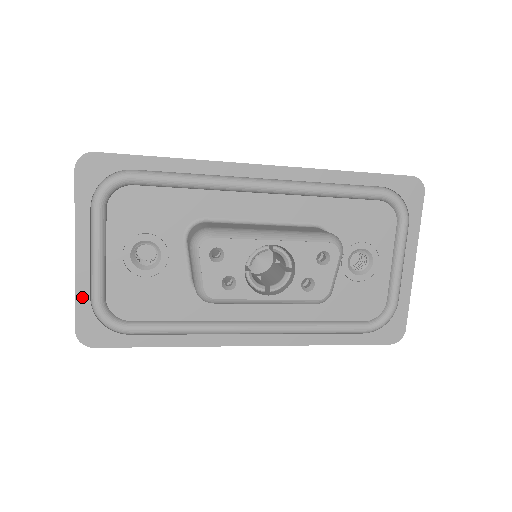
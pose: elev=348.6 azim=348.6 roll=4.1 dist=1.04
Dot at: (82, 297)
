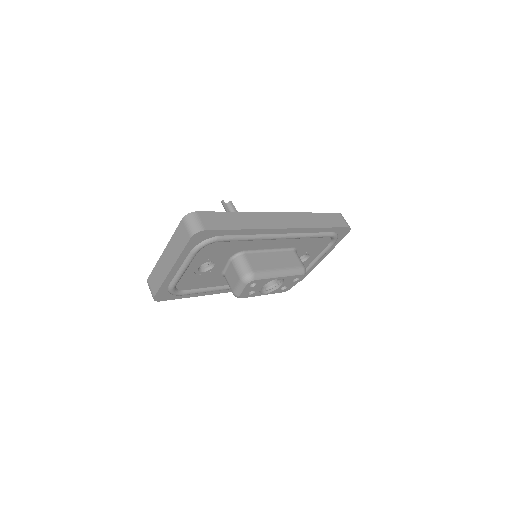
Dot at: (165, 285)
